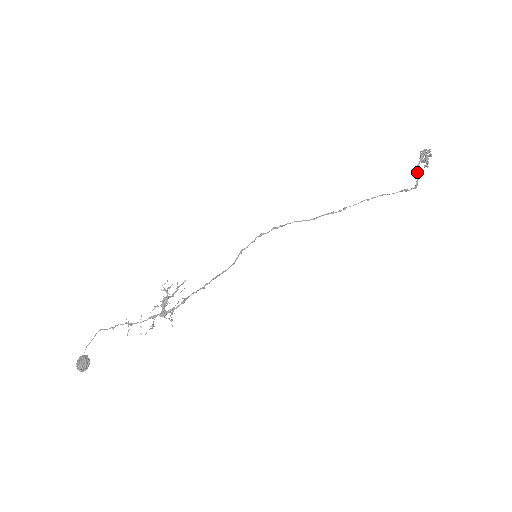
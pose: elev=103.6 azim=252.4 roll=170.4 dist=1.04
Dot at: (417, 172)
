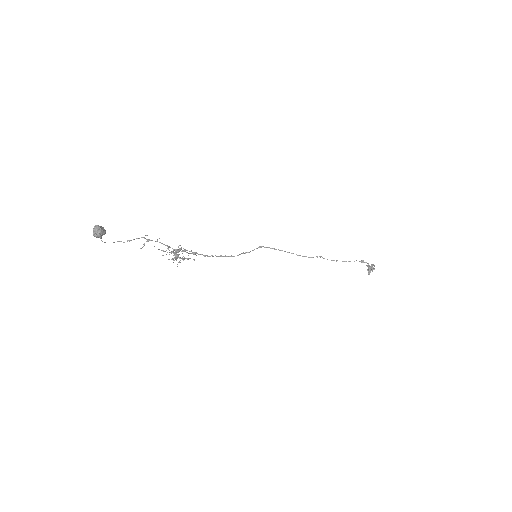
Dot at: (368, 266)
